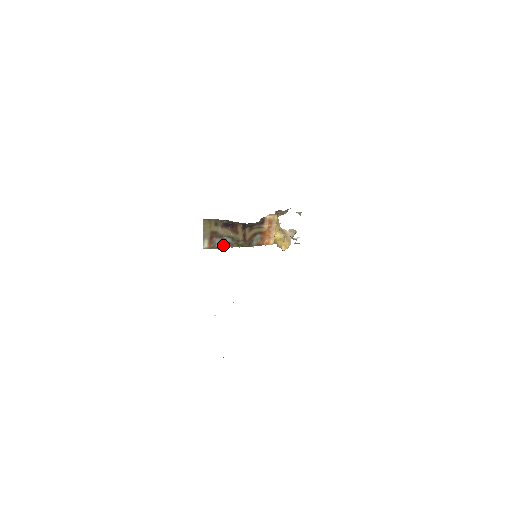
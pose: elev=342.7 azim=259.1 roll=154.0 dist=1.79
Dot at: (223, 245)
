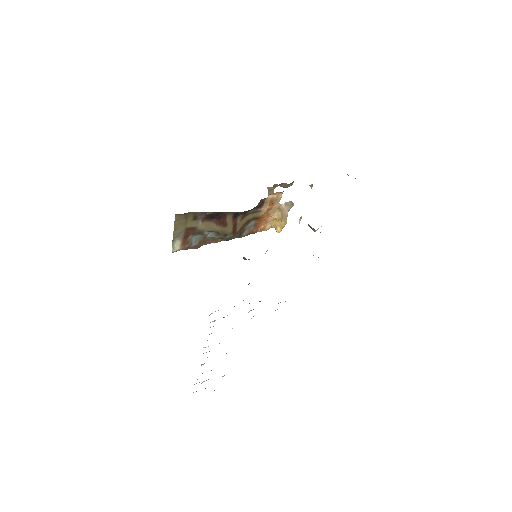
Dot at: (201, 242)
